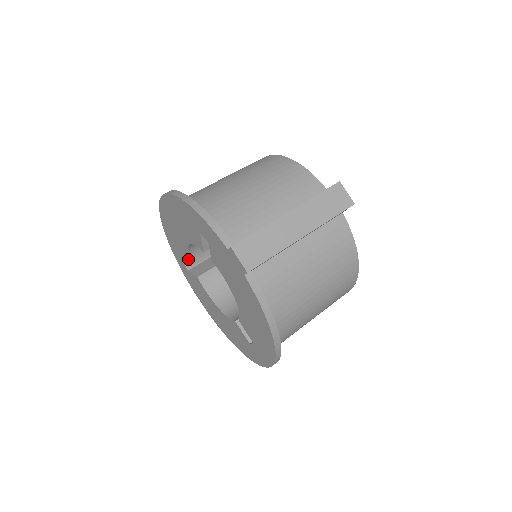
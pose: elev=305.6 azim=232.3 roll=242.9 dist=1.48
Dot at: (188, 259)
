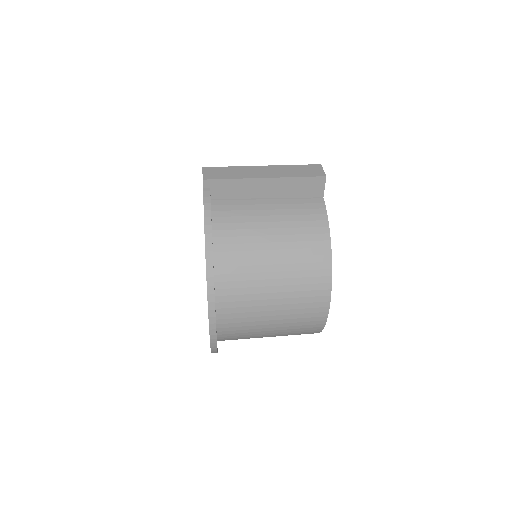
Dot at: occluded
